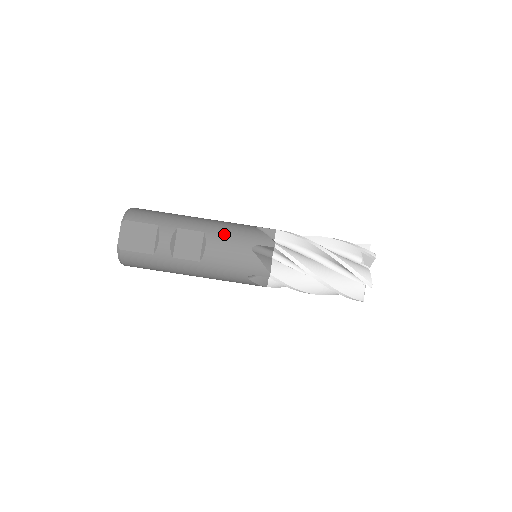
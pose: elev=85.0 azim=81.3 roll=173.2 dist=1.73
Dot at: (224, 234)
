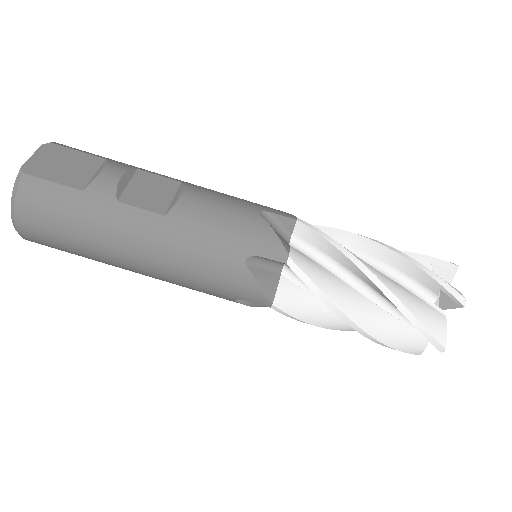
Dot at: (214, 191)
